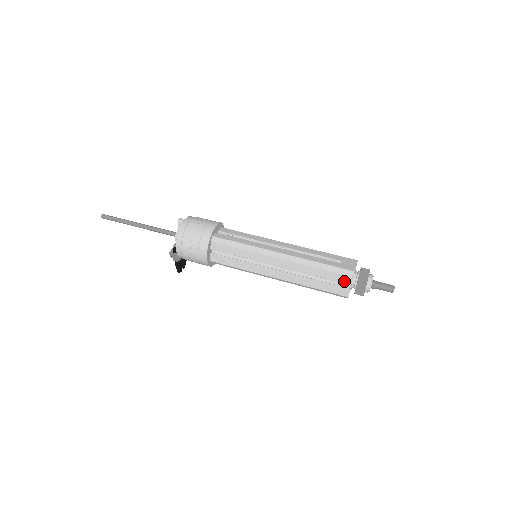
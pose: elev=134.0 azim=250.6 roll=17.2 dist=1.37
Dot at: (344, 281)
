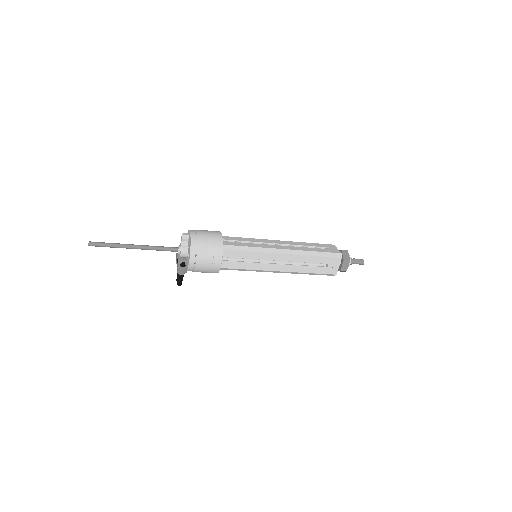
Dot at: (335, 262)
